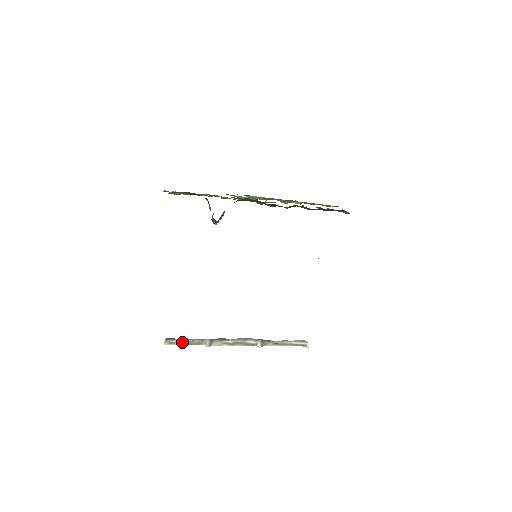
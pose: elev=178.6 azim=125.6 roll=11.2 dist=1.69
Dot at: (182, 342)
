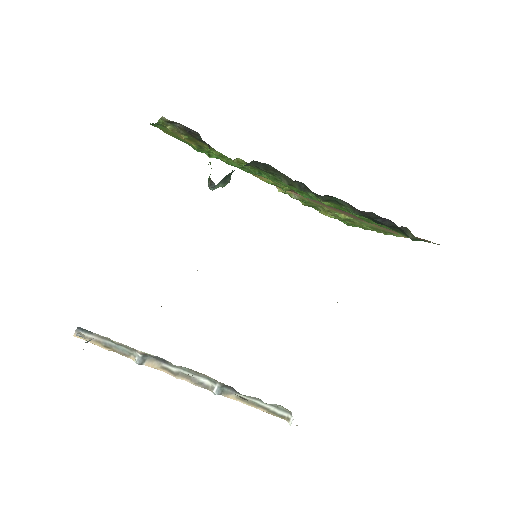
Dot at: (101, 342)
